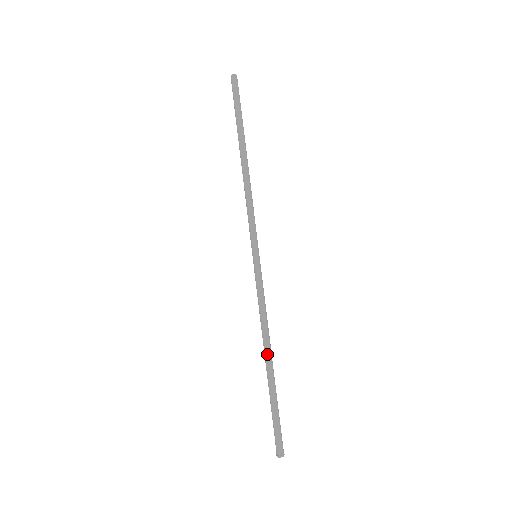
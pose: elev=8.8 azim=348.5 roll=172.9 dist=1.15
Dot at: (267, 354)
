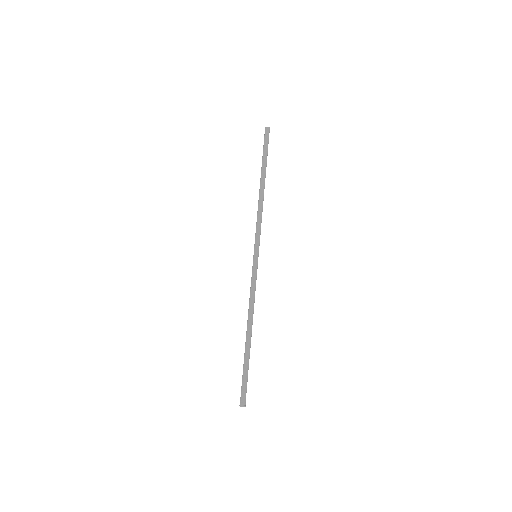
Dot at: (247, 328)
